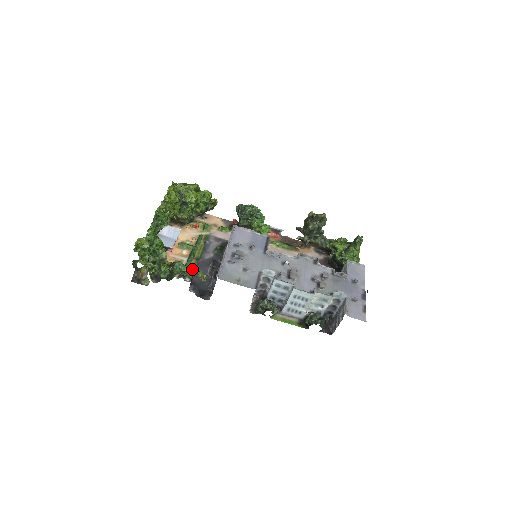
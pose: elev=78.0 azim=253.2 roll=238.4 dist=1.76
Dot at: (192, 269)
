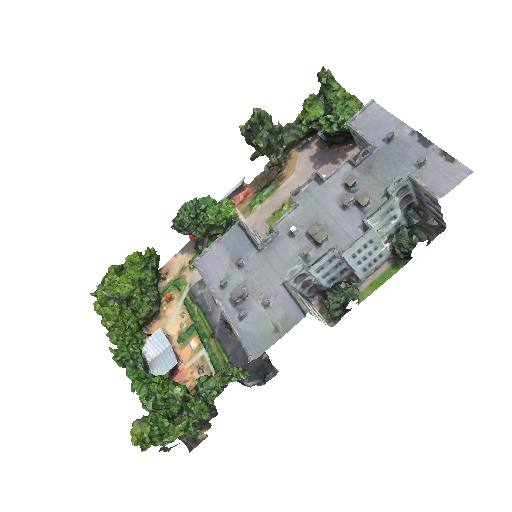
Dot at: (221, 355)
